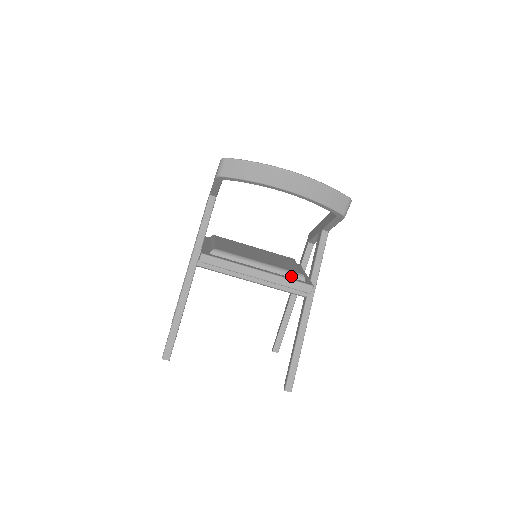
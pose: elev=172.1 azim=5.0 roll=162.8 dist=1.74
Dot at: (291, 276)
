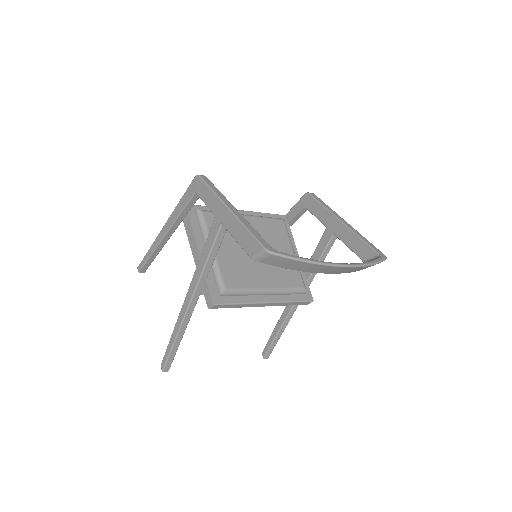
Dot at: (294, 293)
